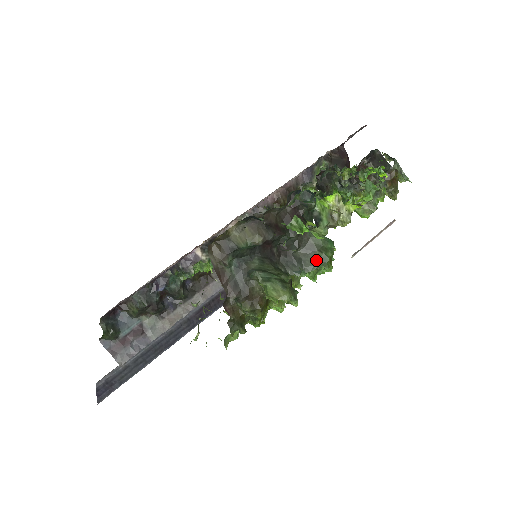
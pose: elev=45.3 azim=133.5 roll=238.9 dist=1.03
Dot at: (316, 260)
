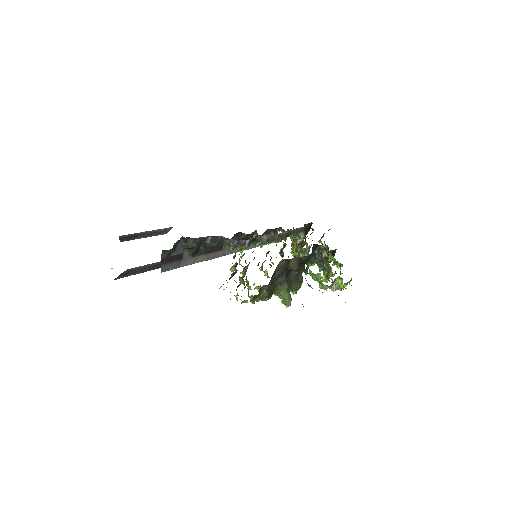
Dot at: (295, 287)
